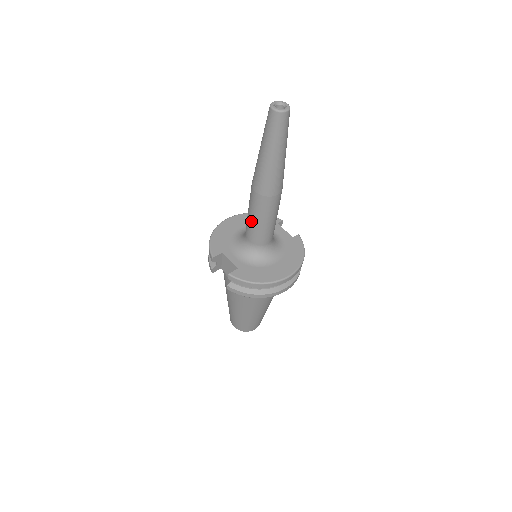
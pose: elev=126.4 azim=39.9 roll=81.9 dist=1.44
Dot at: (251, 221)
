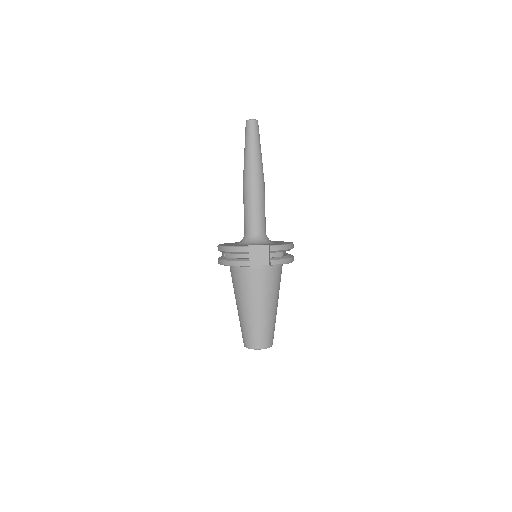
Dot at: (256, 211)
